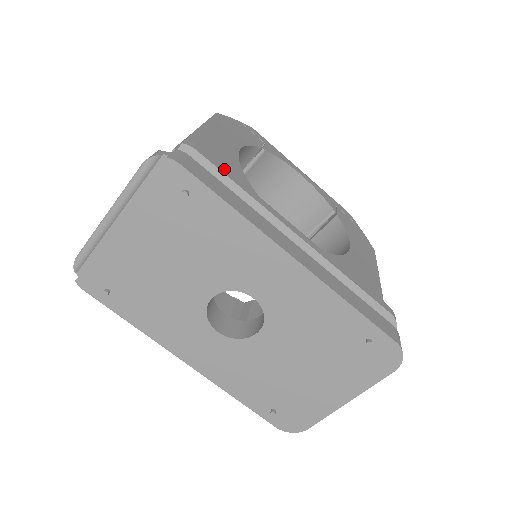
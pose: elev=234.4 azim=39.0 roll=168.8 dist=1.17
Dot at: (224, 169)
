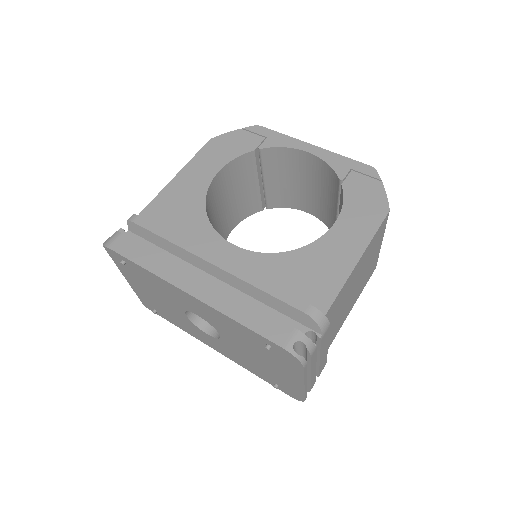
Dot at: (155, 227)
